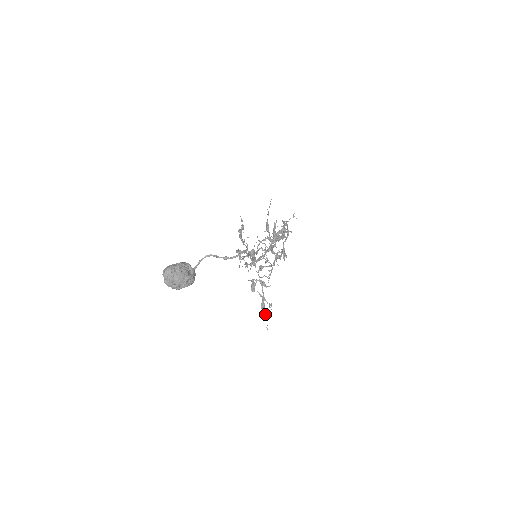
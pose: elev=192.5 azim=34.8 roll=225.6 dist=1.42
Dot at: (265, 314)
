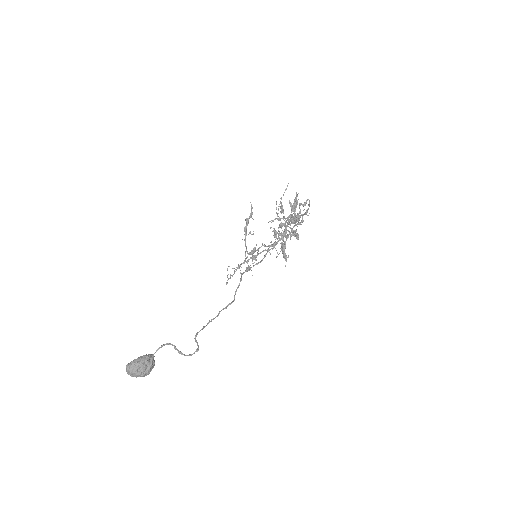
Dot at: (285, 256)
